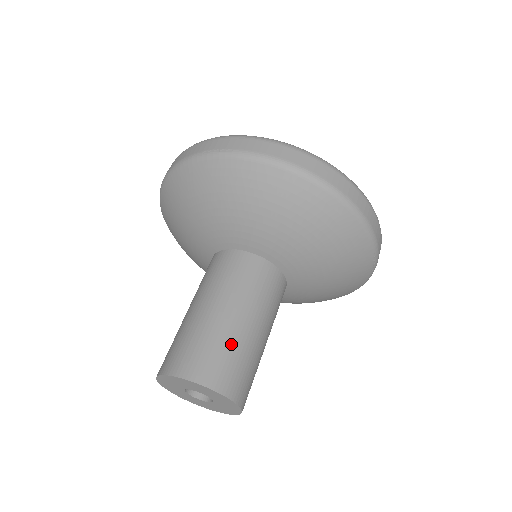
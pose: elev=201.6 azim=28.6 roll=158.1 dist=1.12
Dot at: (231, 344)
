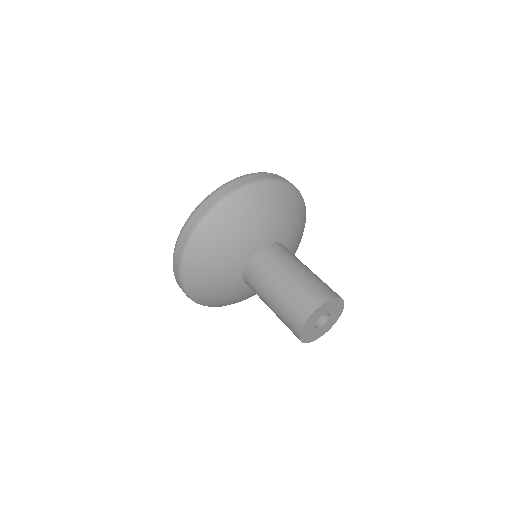
Dot at: (309, 281)
